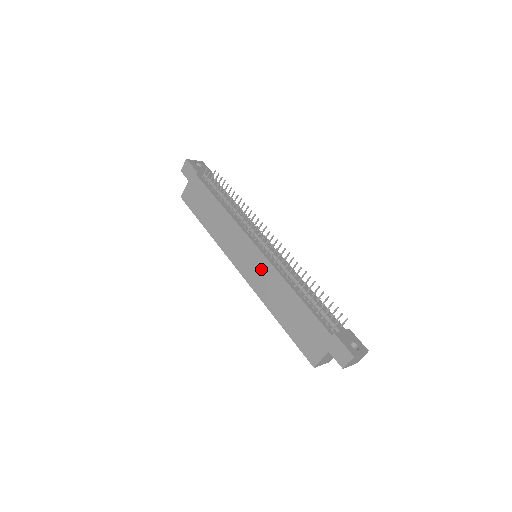
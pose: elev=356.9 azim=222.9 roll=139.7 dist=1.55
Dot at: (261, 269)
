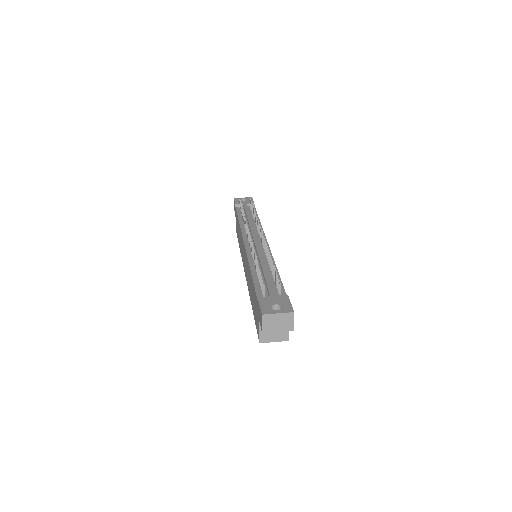
Dot at: (246, 263)
